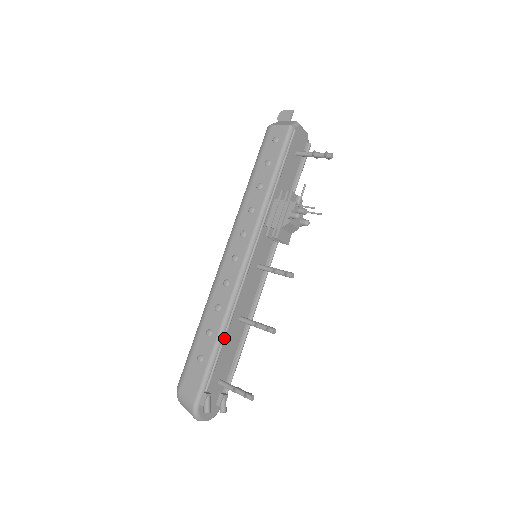
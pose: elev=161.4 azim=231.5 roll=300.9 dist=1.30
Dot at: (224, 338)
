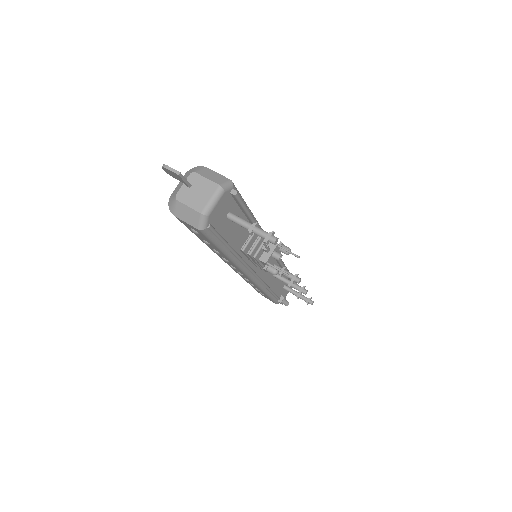
Dot at: (271, 292)
